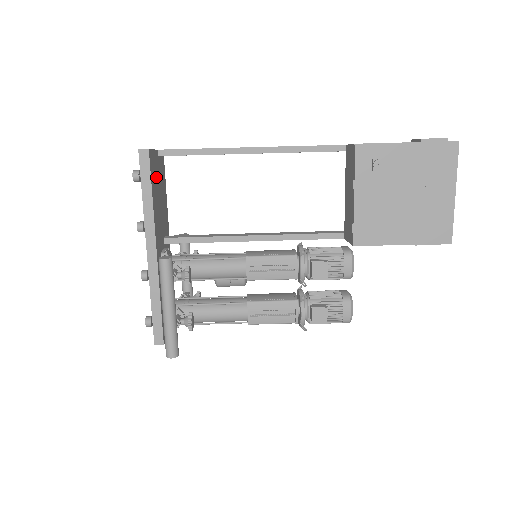
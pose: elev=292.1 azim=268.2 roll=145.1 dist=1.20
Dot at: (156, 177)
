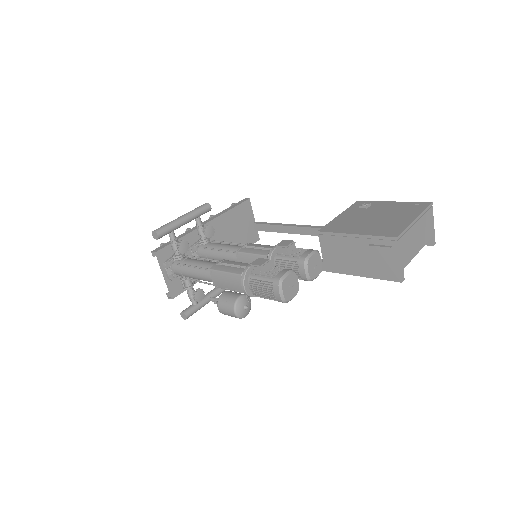
Dot at: (243, 220)
